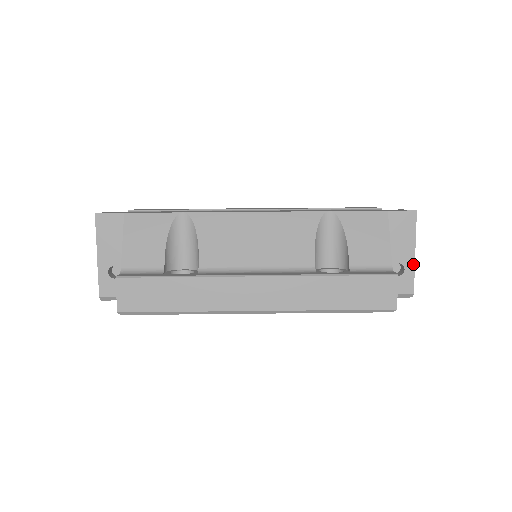
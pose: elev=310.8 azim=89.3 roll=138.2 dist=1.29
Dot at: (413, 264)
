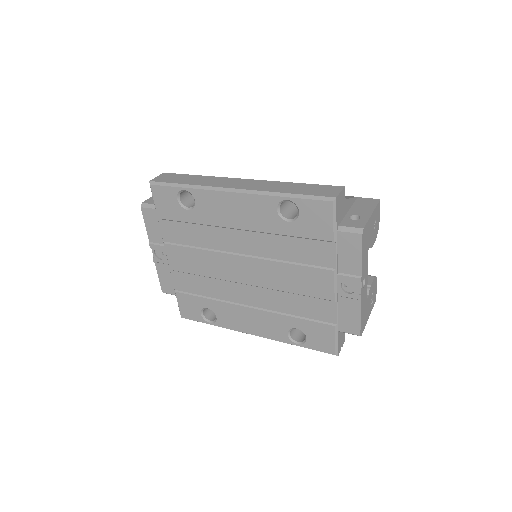
Dot at: (369, 217)
